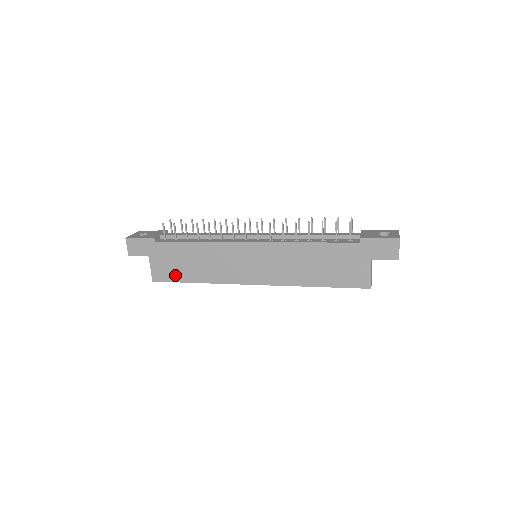
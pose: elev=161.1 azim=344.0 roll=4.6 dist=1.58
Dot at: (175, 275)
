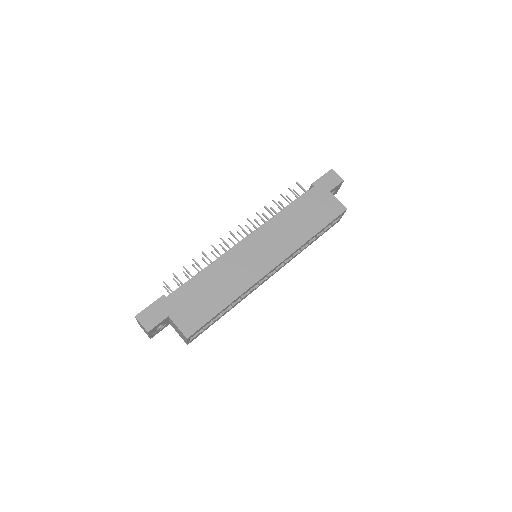
Dot at: (204, 314)
